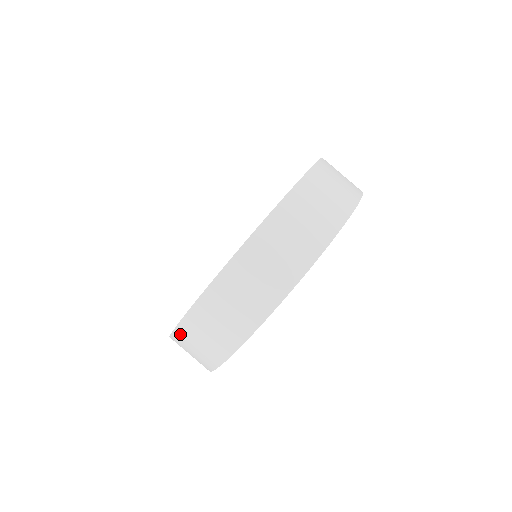
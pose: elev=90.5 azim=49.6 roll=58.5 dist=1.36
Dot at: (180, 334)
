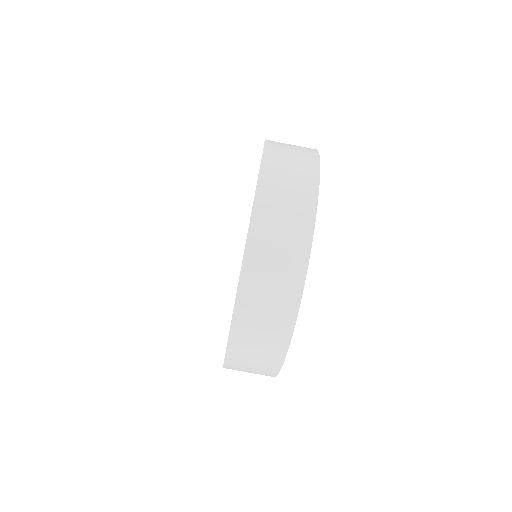
Dot at: (247, 285)
